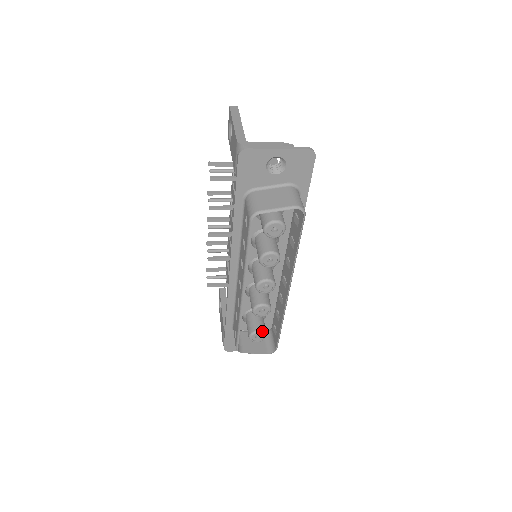
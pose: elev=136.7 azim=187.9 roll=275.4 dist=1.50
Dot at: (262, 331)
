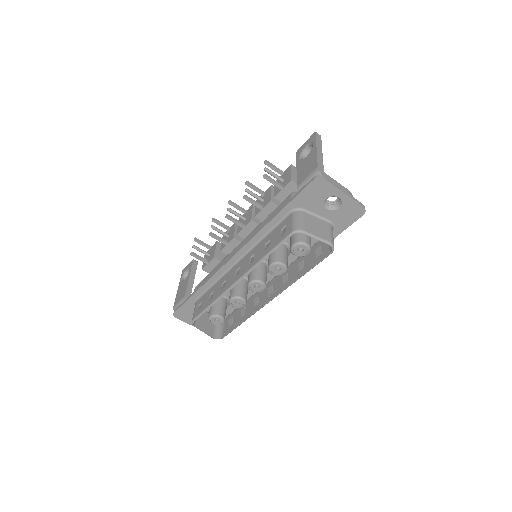
Dot at: (223, 318)
